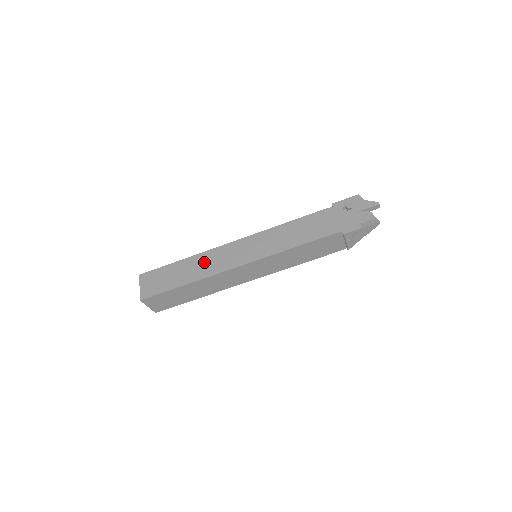
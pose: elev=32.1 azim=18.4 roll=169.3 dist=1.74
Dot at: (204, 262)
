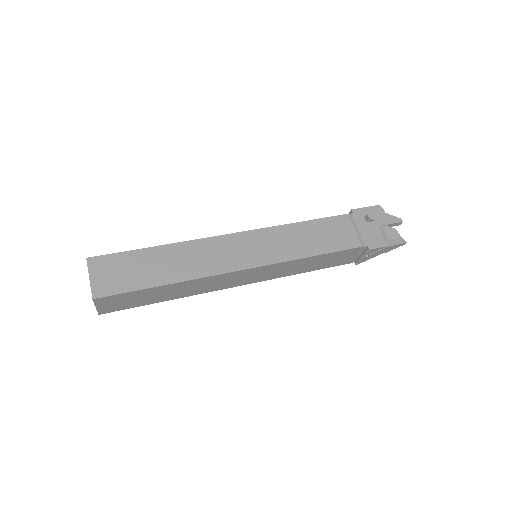
Dot at: (194, 255)
